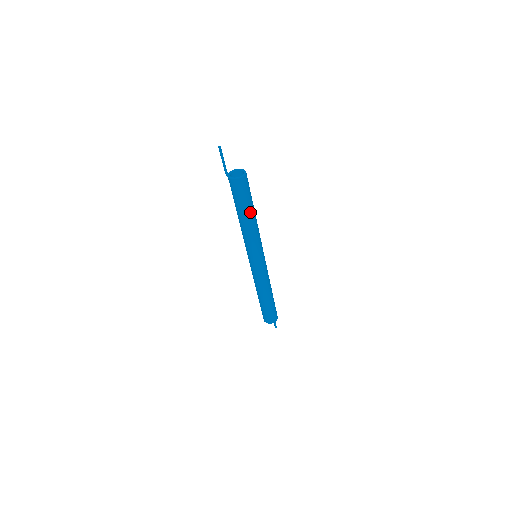
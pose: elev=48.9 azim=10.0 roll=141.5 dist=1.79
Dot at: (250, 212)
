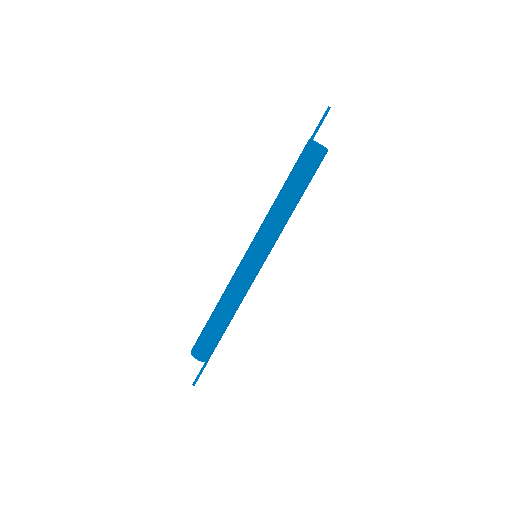
Dot at: (292, 189)
